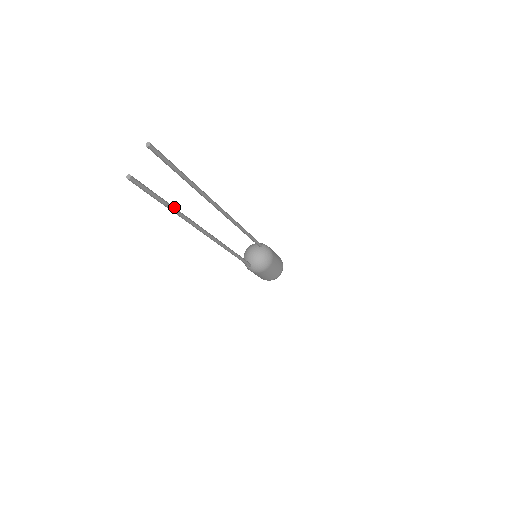
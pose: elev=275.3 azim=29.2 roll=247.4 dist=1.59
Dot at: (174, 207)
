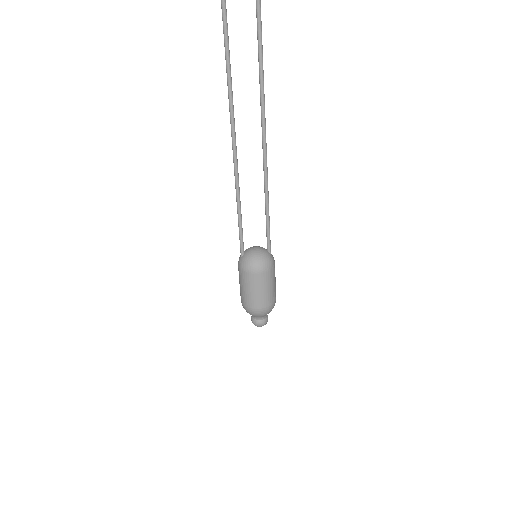
Dot at: occluded
